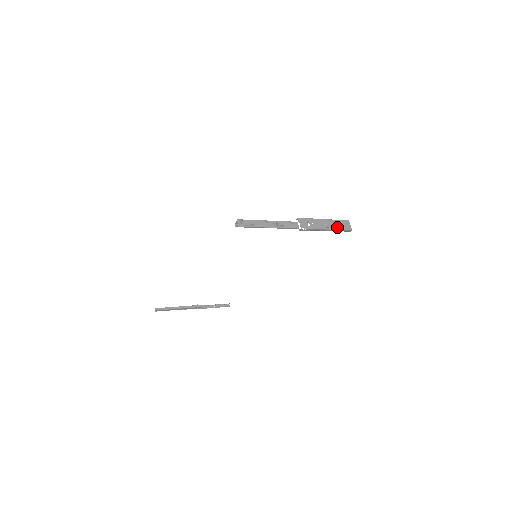
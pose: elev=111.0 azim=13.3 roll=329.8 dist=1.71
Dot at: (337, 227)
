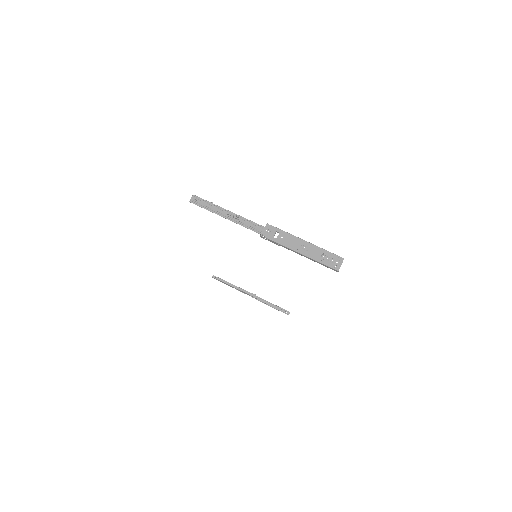
Dot at: (317, 257)
